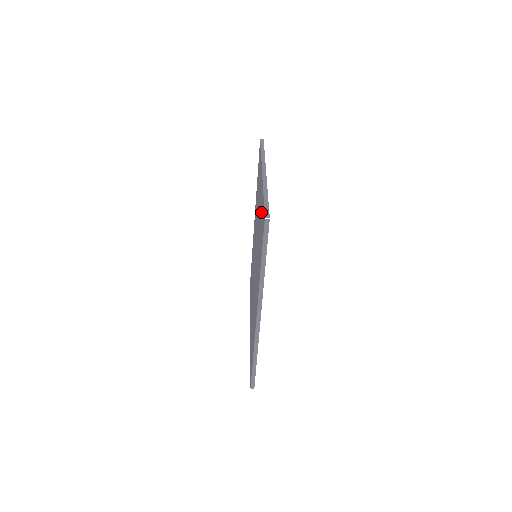
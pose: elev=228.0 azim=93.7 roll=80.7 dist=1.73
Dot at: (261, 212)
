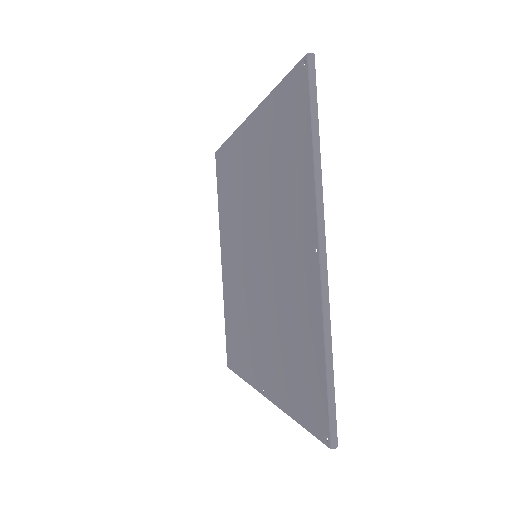
Dot at: (306, 339)
